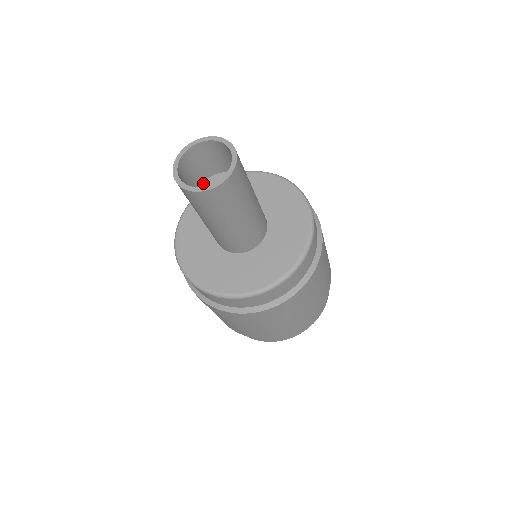
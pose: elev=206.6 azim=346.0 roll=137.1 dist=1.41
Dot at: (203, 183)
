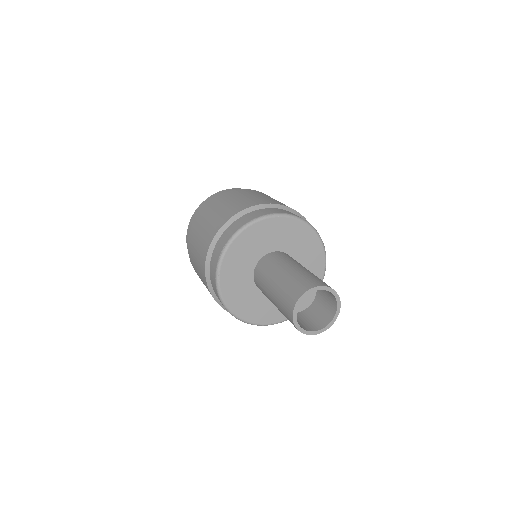
Dot at: occluded
